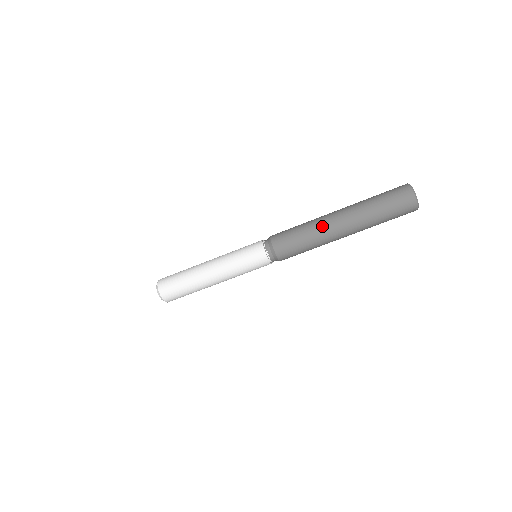
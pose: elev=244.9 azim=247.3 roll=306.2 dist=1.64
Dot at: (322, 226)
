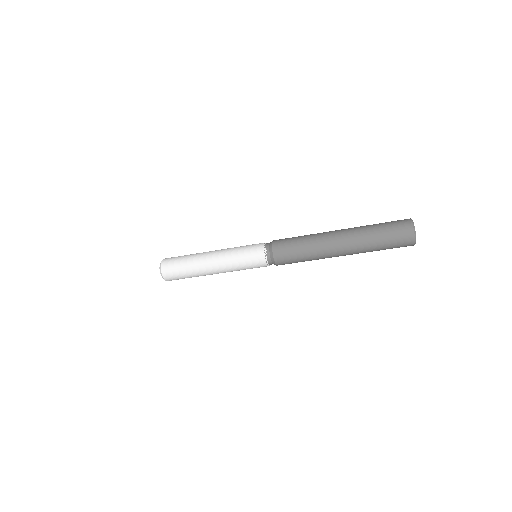
Dot at: (323, 248)
